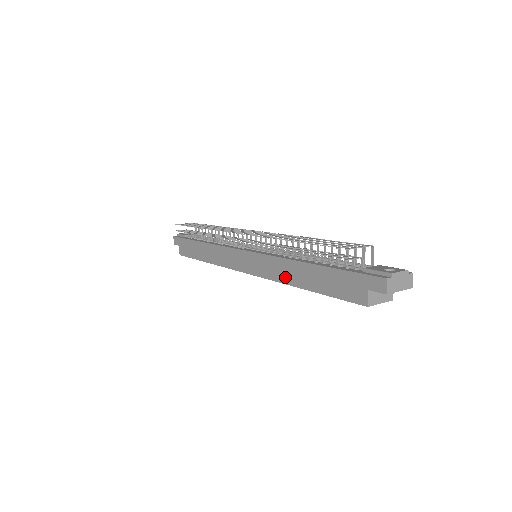
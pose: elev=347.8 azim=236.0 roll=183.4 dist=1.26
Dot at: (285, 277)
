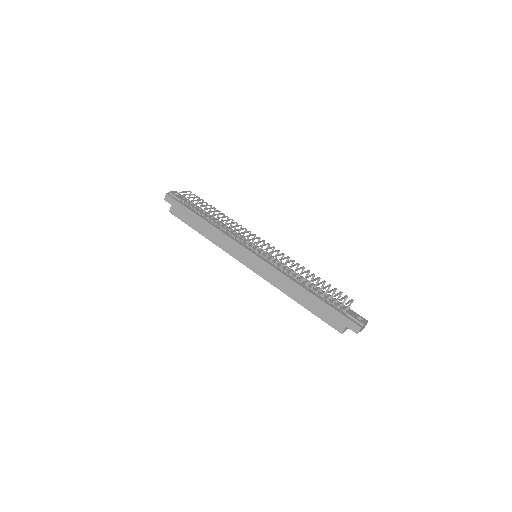
Dot at: (285, 289)
